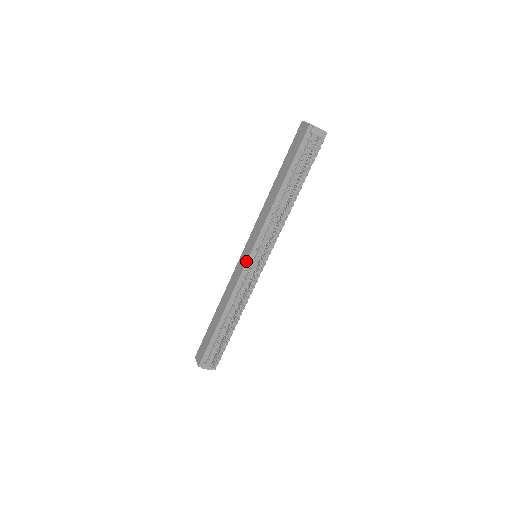
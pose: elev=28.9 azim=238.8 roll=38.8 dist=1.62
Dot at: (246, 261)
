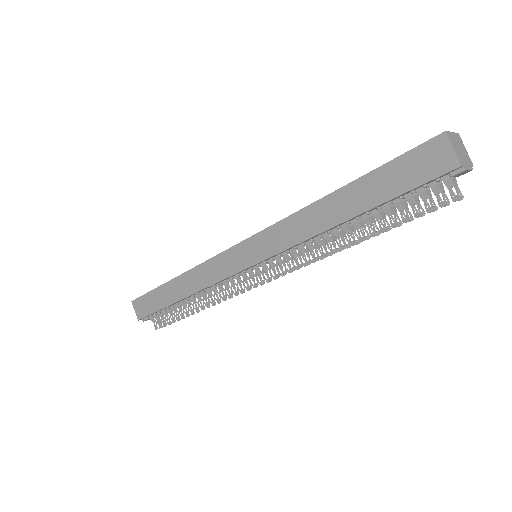
Dot at: (242, 270)
